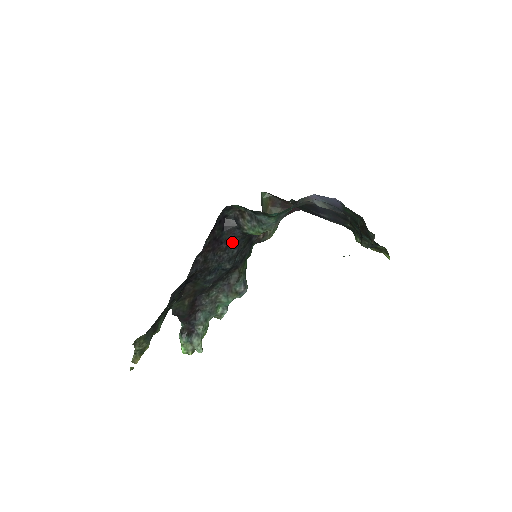
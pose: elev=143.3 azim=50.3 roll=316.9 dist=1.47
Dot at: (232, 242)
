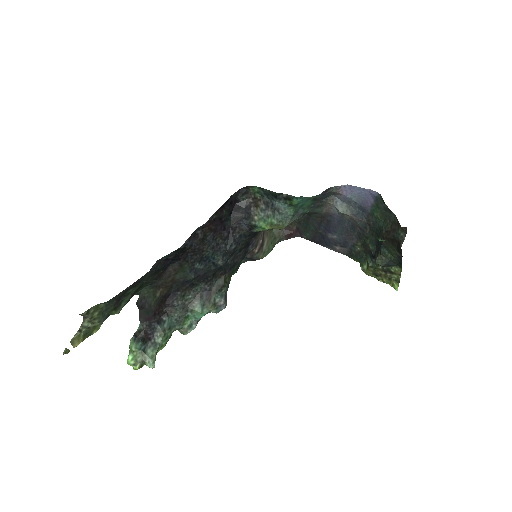
Dot at: (234, 233)
